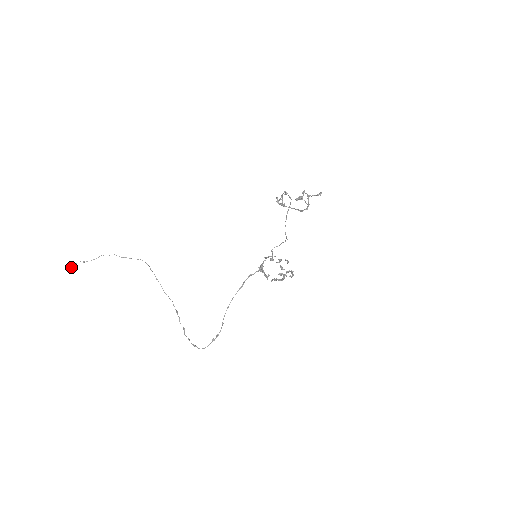
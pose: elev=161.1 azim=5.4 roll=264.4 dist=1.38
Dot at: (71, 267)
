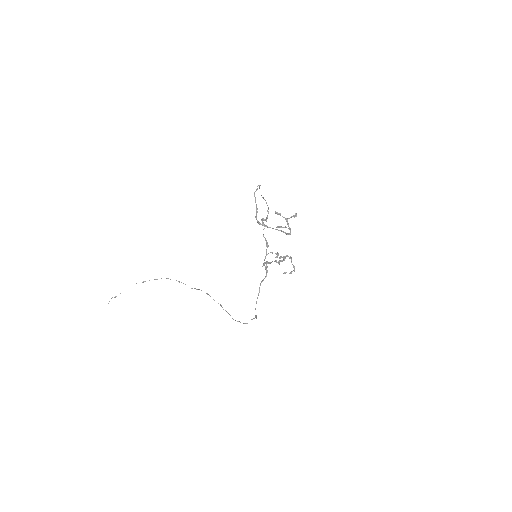
Dot at: (108, 303)
